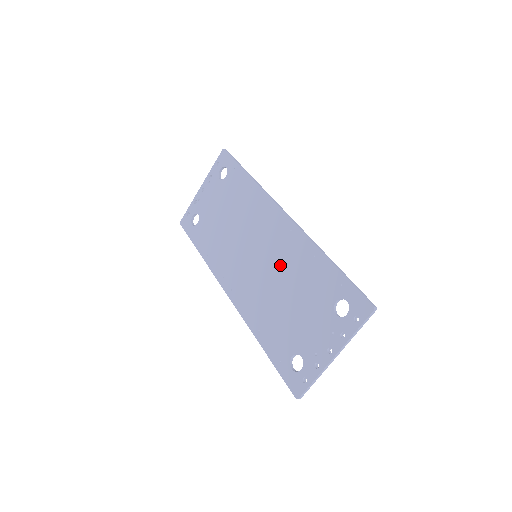
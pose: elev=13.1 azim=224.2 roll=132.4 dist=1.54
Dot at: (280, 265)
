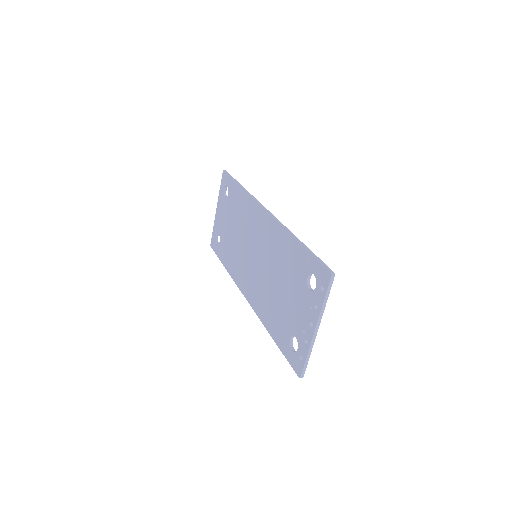
Dot at: (270, 258)
